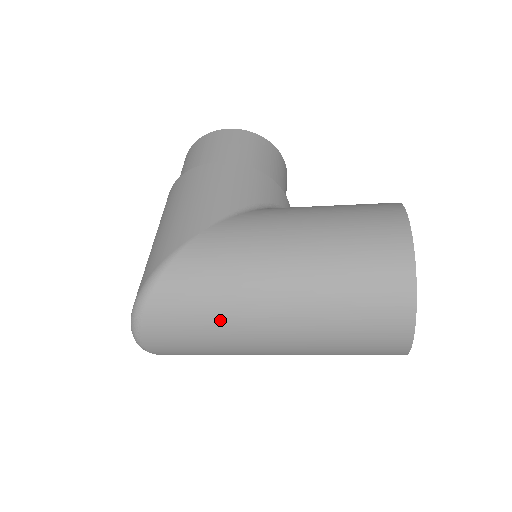
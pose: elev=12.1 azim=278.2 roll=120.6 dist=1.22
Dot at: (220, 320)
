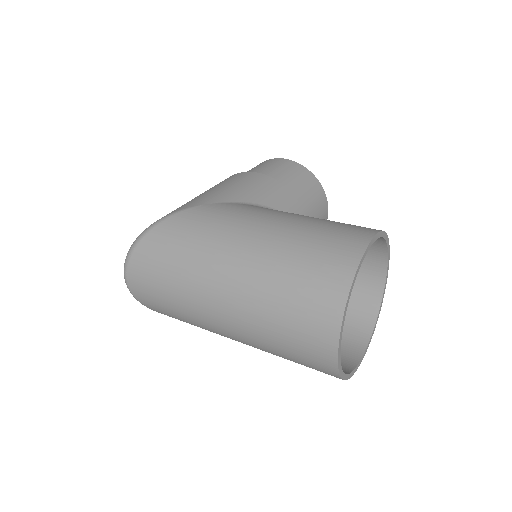
Dot at: (184, 274)
